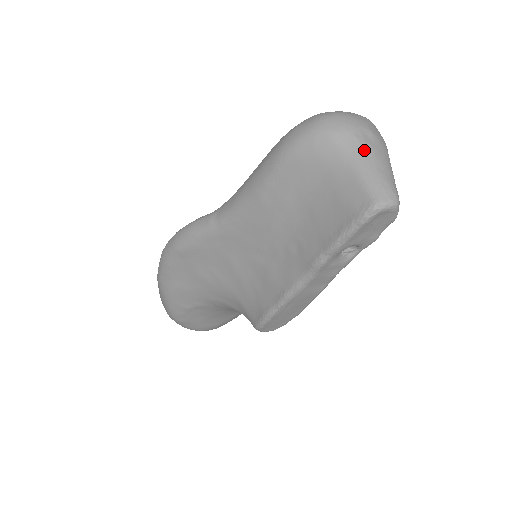
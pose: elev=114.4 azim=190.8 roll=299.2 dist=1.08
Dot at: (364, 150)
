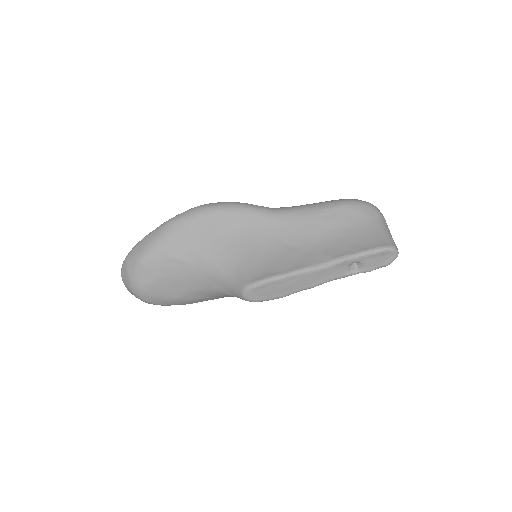
Dot at: (388, 228)
